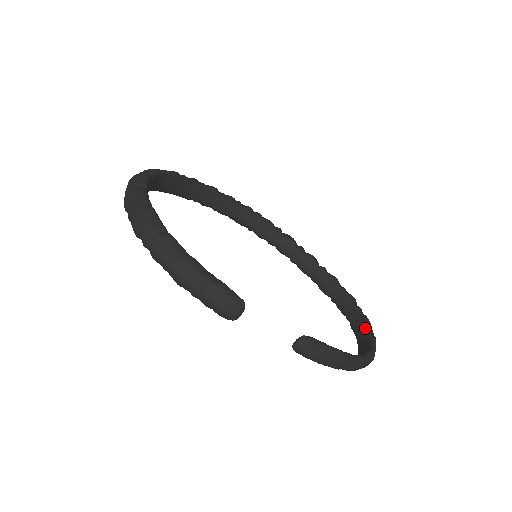
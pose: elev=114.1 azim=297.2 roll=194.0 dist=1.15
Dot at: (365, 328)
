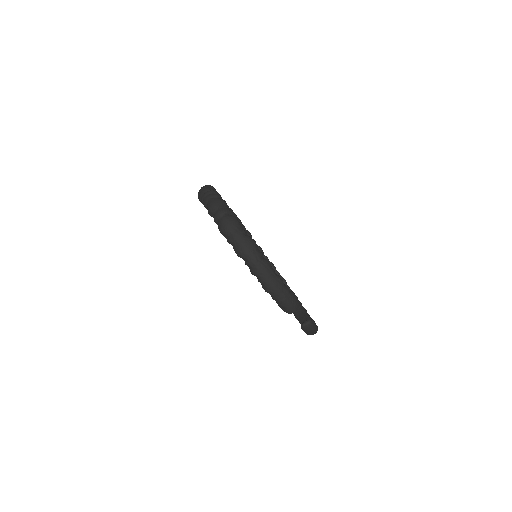
Dot at: occluded
